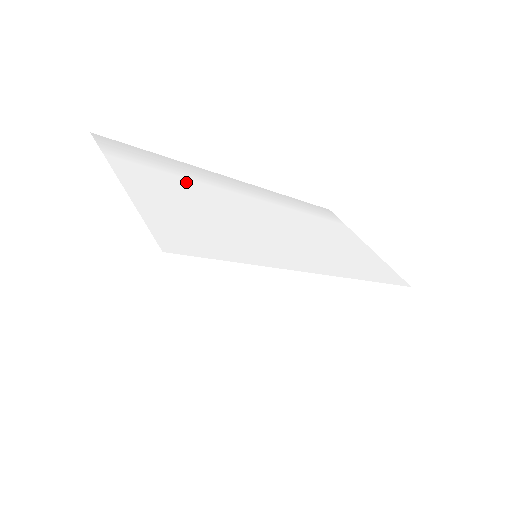
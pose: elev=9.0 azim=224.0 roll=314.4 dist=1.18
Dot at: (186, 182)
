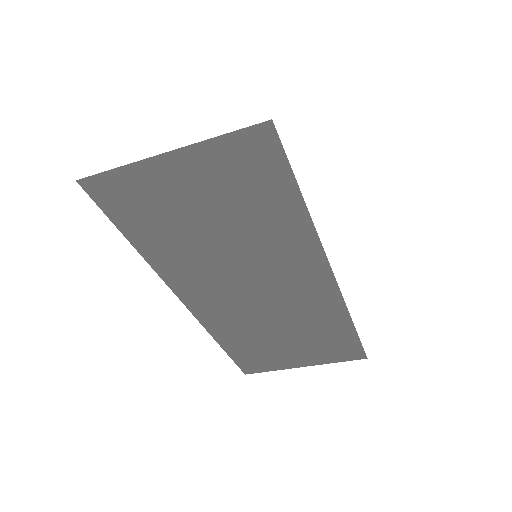
Dot at: occluded
